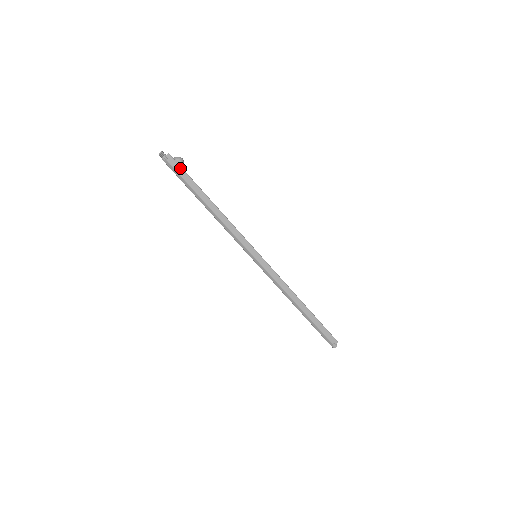
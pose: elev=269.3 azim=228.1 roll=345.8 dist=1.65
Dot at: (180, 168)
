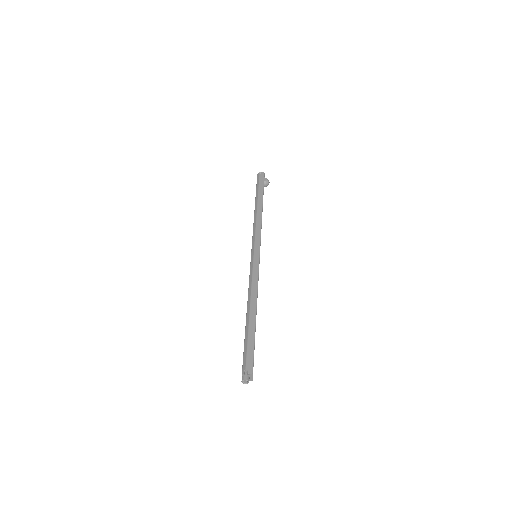
Dot at: (263, 181)
